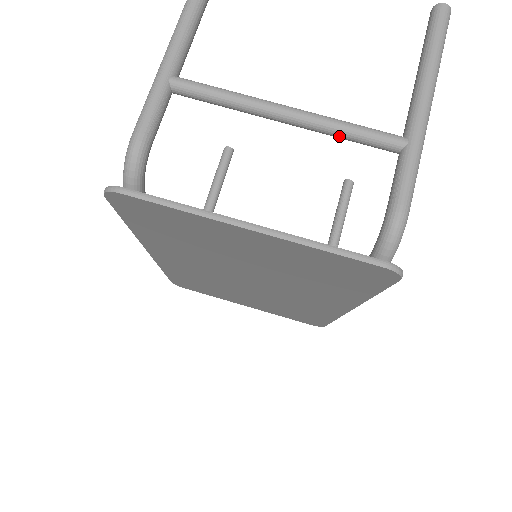
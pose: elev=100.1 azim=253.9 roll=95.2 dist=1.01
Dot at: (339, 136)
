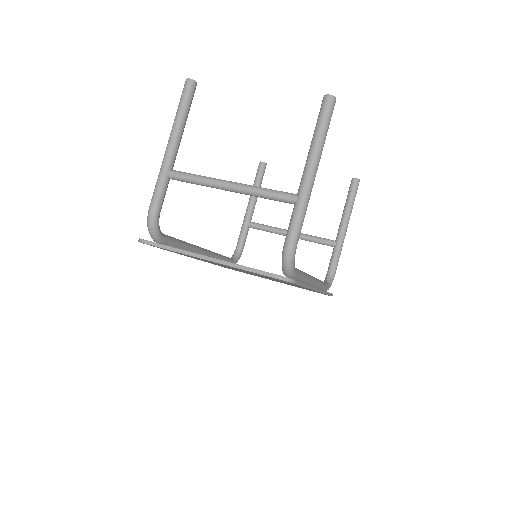
Dot at: occluded
